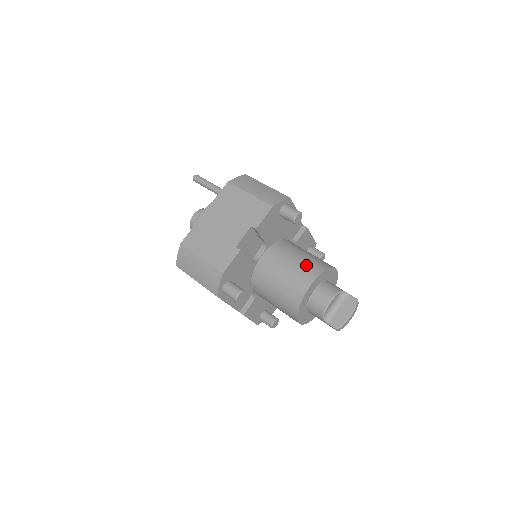
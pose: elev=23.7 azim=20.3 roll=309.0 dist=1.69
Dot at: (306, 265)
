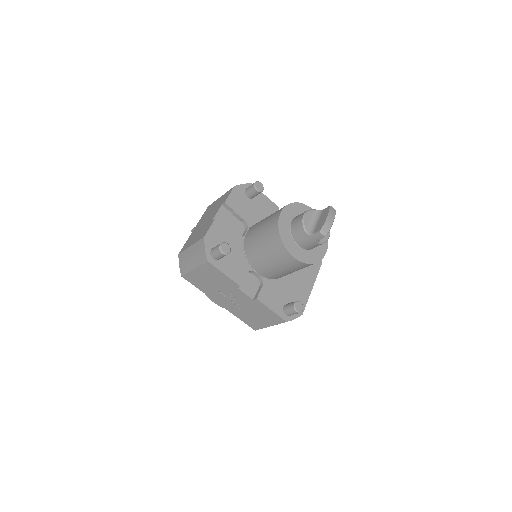
Dot at: occluded
